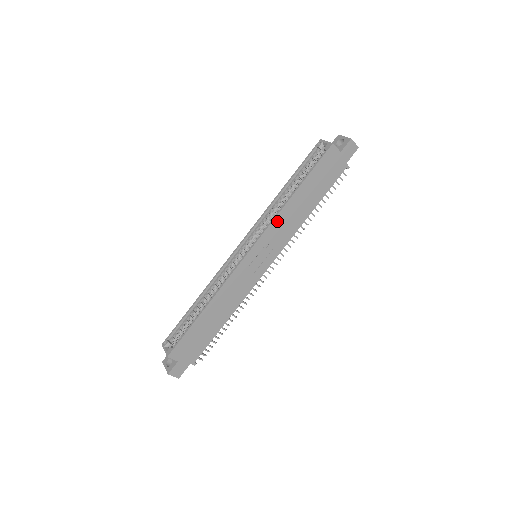
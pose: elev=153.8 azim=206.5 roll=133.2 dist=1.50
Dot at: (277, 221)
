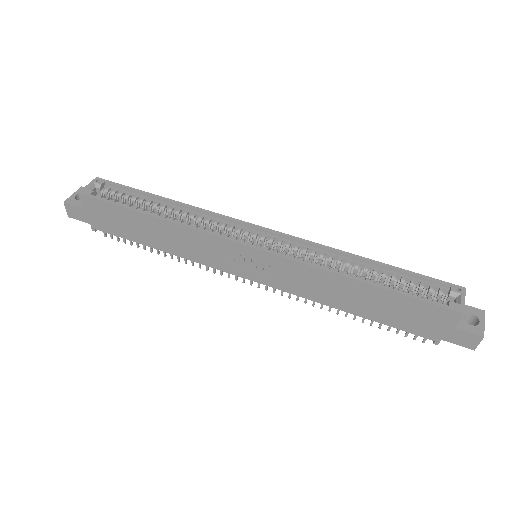
Dot at: (311, 270)
